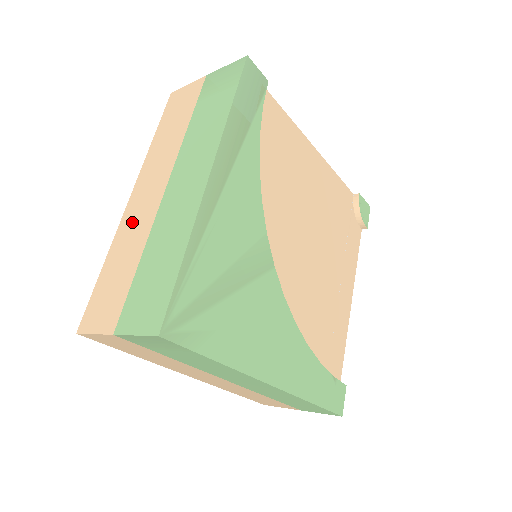
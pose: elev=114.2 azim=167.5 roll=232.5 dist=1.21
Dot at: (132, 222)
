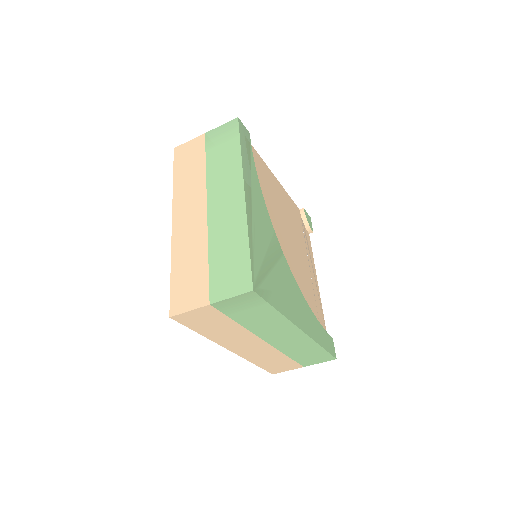
Dot at: (185, 236)
